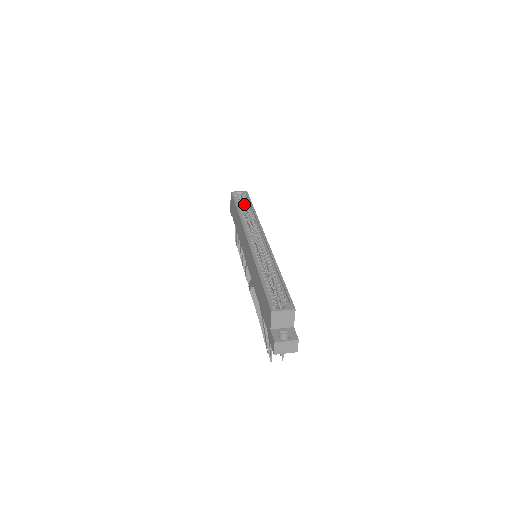
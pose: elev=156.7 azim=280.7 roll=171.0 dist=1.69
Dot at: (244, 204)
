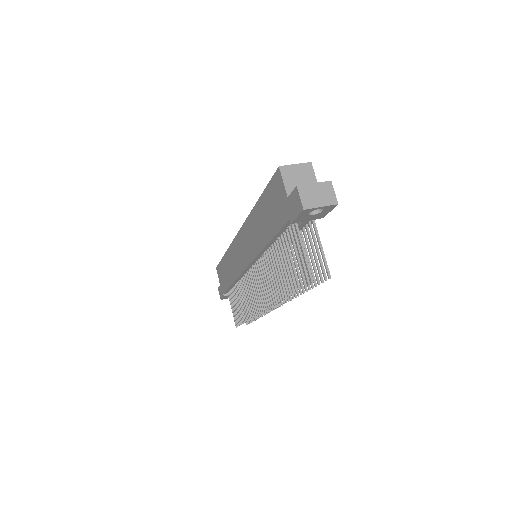
Dot at: occluded
